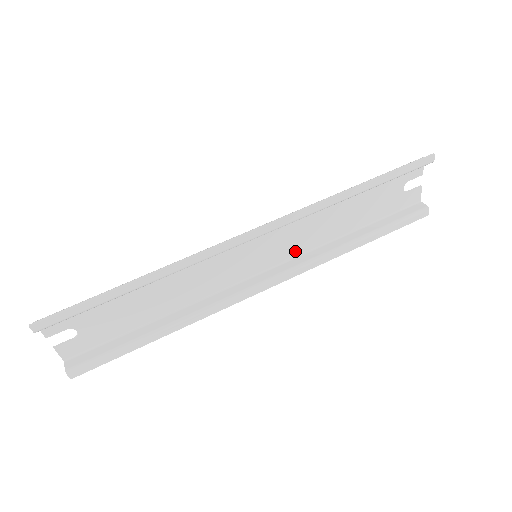
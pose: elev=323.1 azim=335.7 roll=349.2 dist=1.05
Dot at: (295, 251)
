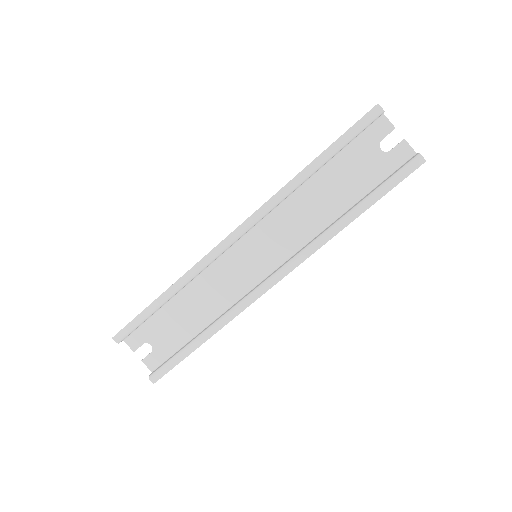
Dot at: (296, 244)
